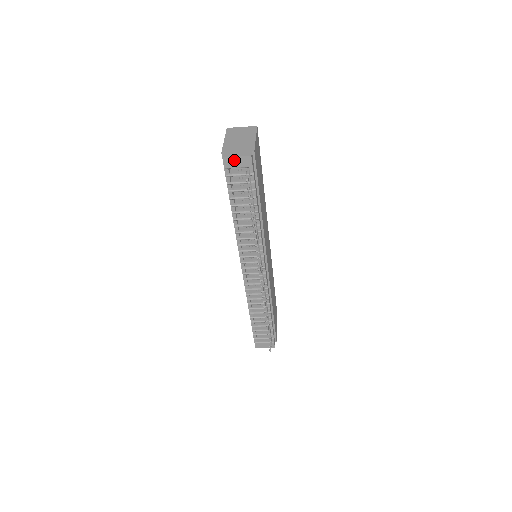
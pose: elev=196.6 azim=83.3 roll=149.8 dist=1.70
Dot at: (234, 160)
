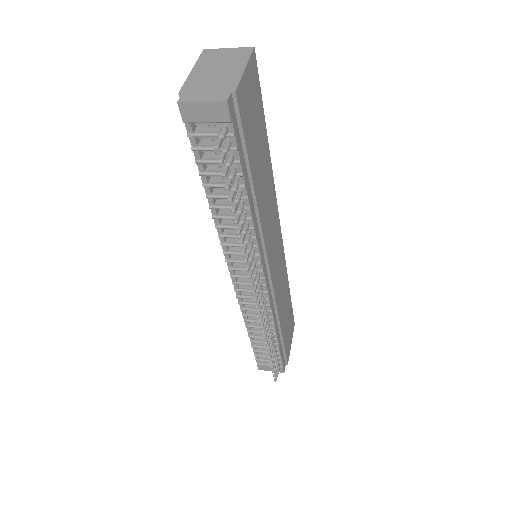
Dot at: (197, 108)
